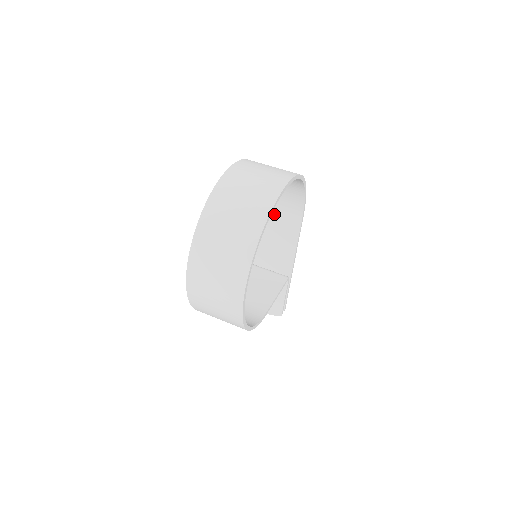
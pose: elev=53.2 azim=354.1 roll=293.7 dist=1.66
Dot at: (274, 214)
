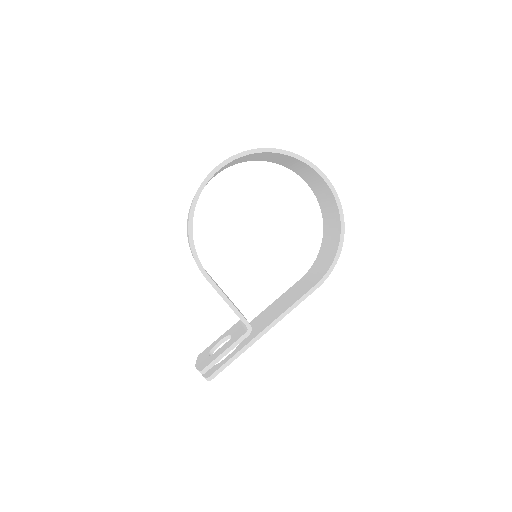
Dot at: (302, 285)
